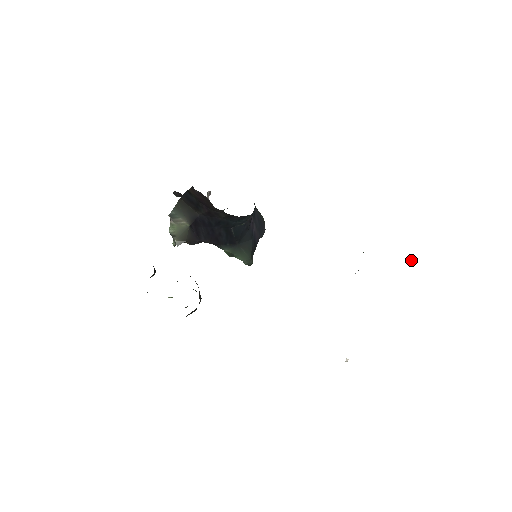
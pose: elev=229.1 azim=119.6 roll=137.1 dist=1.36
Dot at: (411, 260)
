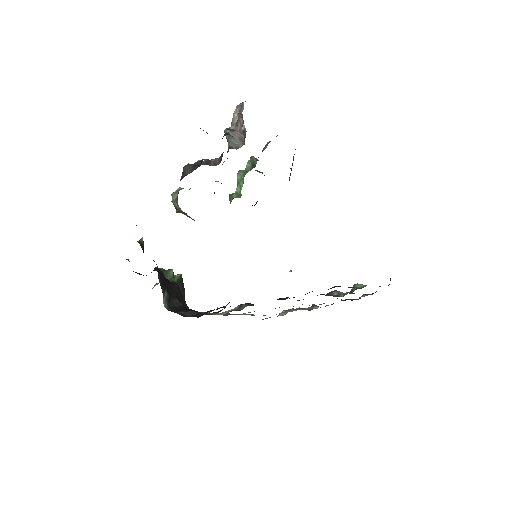
Dot at: (390, 280)
